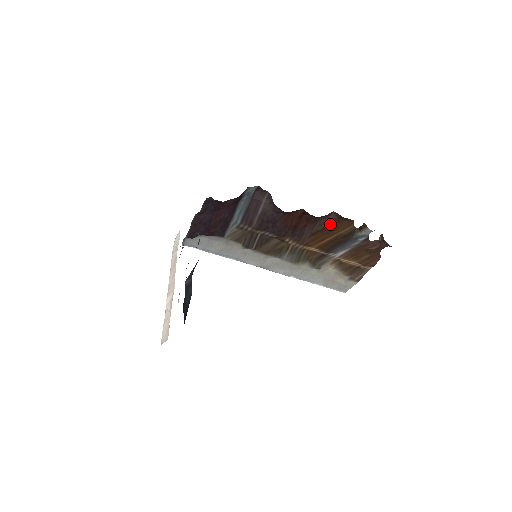
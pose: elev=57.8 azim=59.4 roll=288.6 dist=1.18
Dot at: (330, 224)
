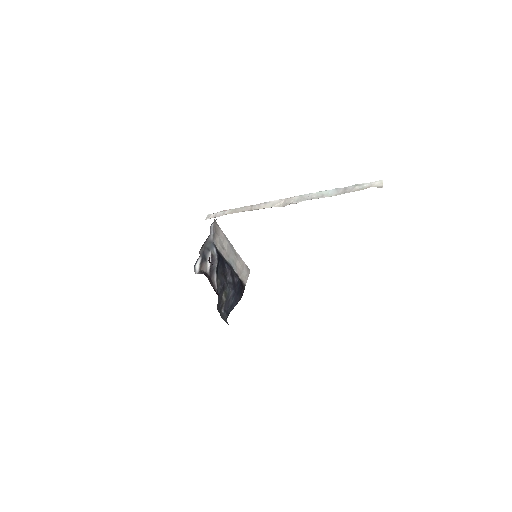
Dot at: occluded
